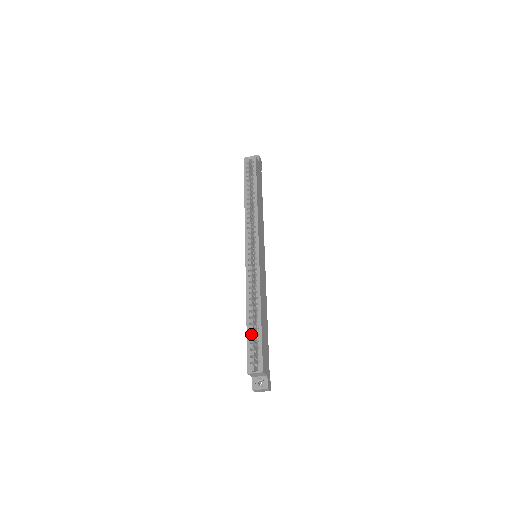
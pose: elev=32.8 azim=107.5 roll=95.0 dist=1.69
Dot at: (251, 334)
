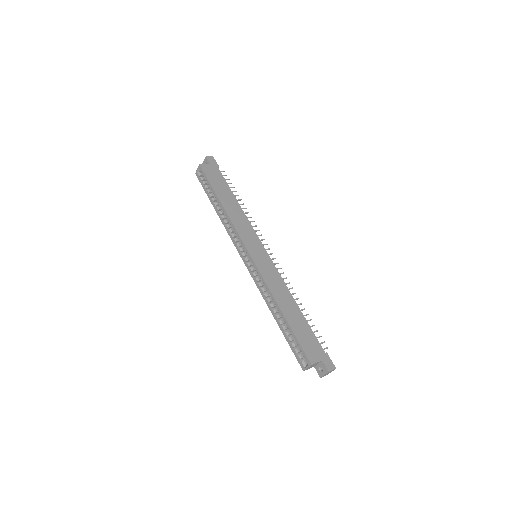
Dot at: (287, 335)
